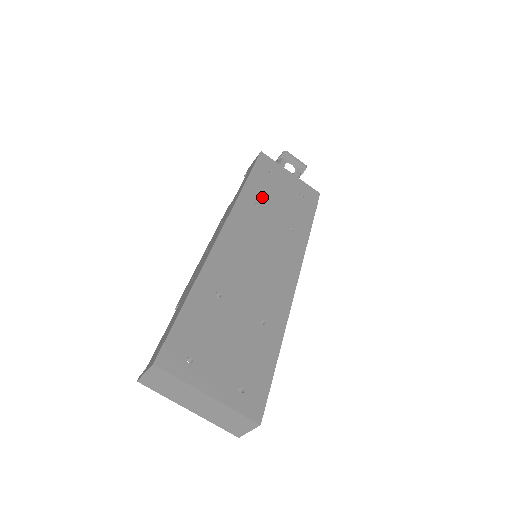
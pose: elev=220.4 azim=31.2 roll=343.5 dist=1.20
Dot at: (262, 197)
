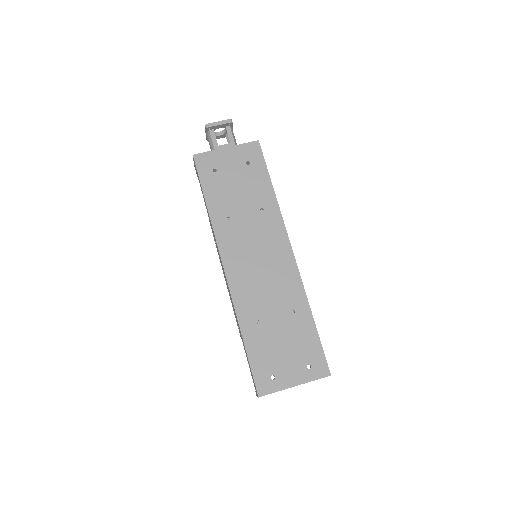
Dot at: (226, 206)
